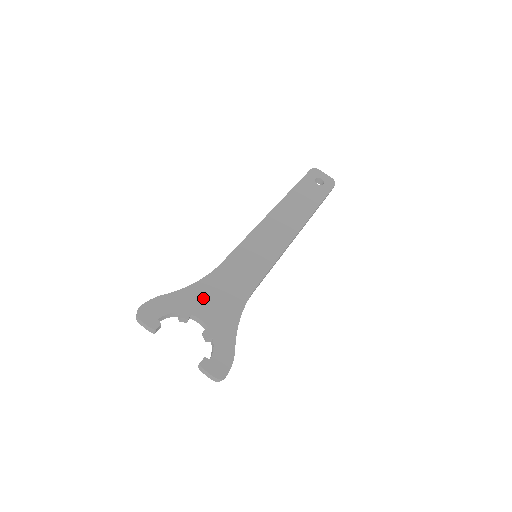
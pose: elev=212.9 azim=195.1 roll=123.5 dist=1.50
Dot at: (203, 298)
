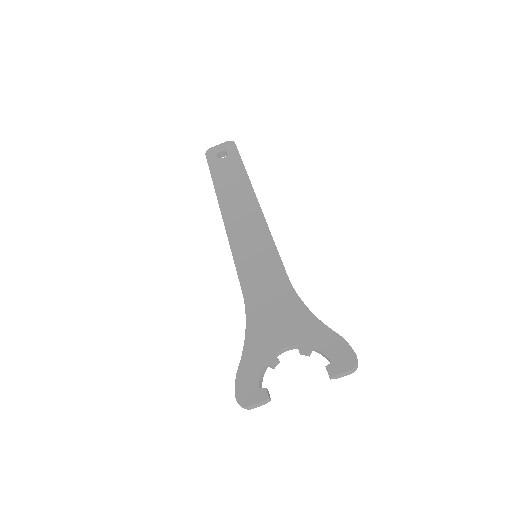
Dot at: (266, 331)
